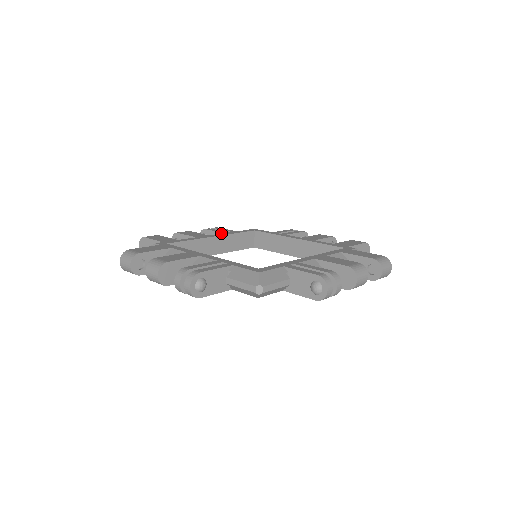
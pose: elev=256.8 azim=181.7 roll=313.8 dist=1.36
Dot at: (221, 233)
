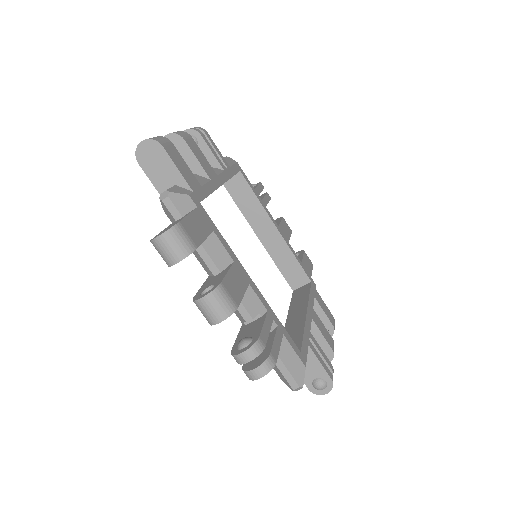
Dot at: (220, 166)
